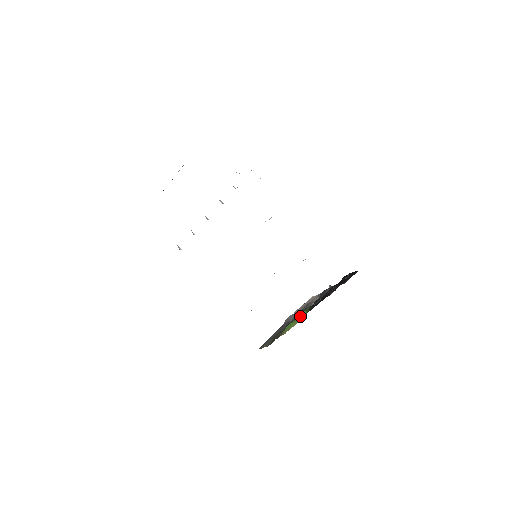
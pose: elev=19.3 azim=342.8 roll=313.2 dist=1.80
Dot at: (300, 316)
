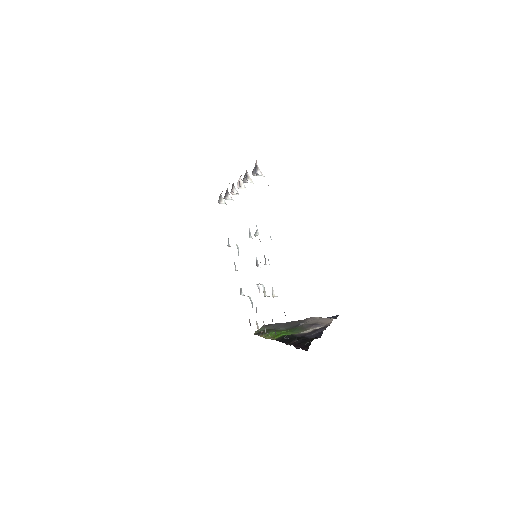
Dot at: (277, 335)
